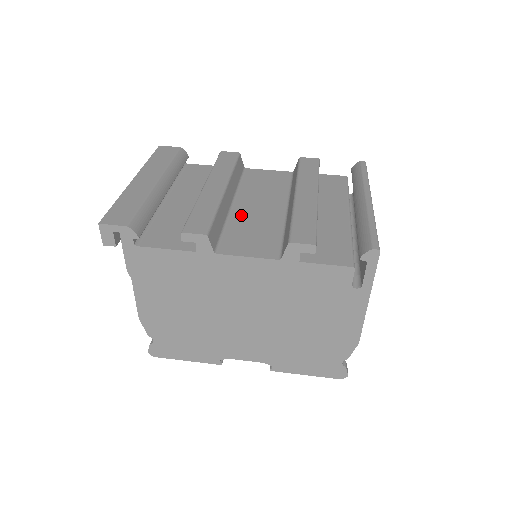
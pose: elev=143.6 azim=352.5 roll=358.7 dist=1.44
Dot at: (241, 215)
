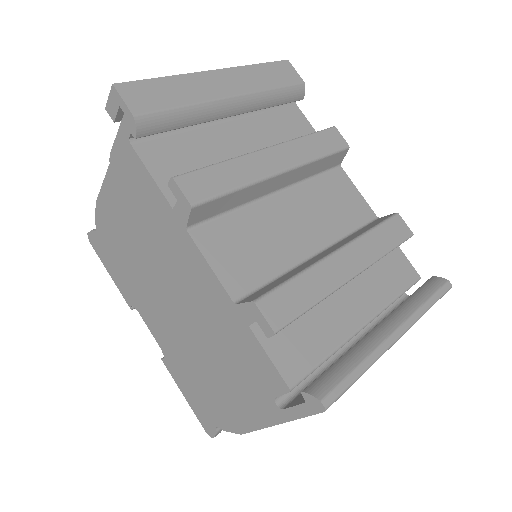
Dot at: (267, 213)
